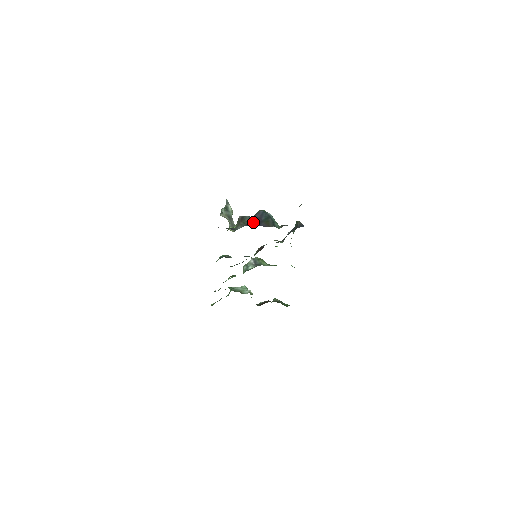
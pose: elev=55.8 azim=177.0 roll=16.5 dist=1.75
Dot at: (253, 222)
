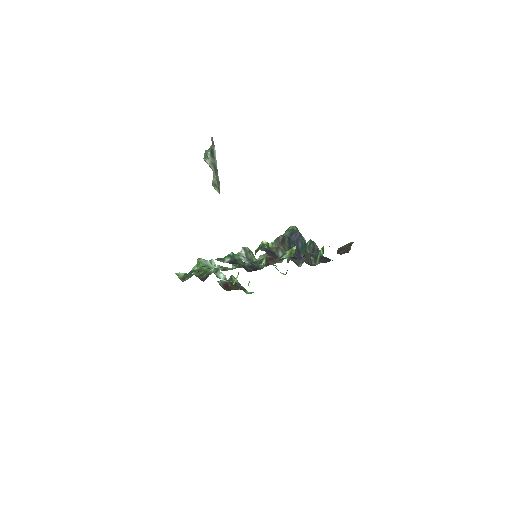
Dot at: occluded
